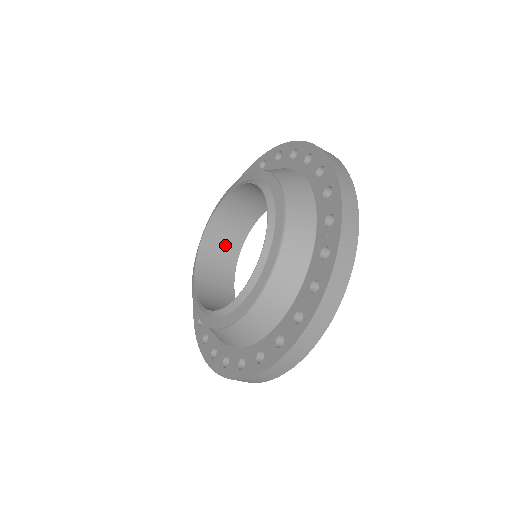
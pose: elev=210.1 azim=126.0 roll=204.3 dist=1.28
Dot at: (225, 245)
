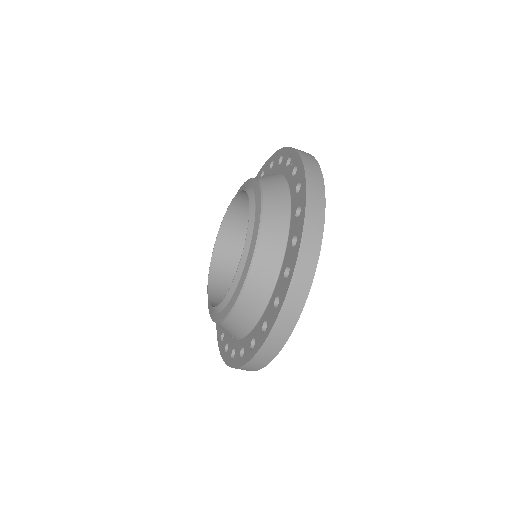
Dot at: occluded
